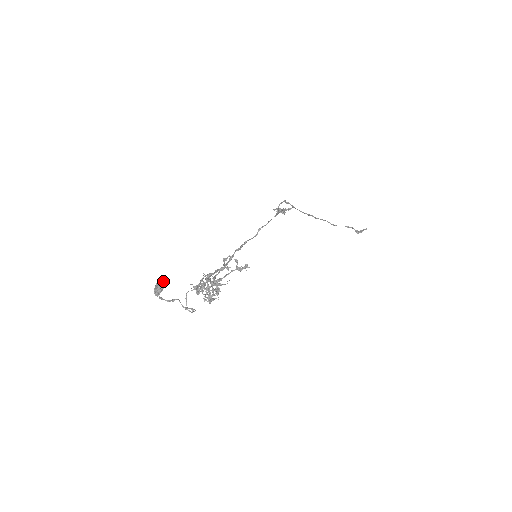
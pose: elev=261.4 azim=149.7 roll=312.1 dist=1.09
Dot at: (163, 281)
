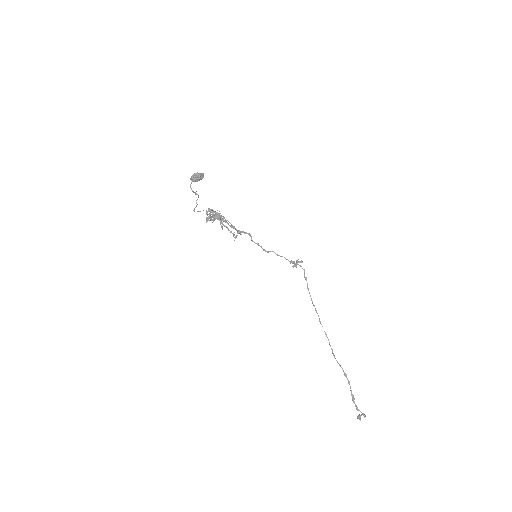
Dot at: (201, 173)
